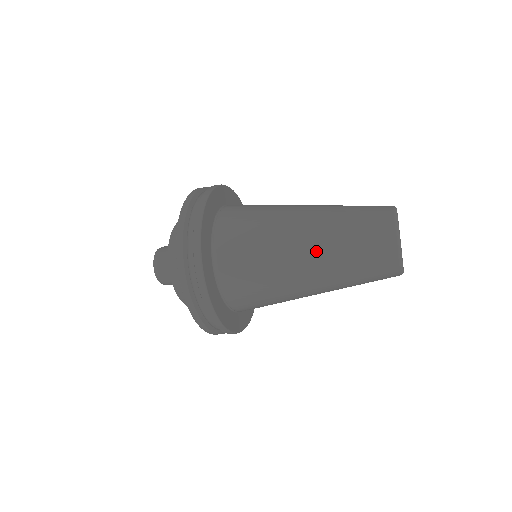
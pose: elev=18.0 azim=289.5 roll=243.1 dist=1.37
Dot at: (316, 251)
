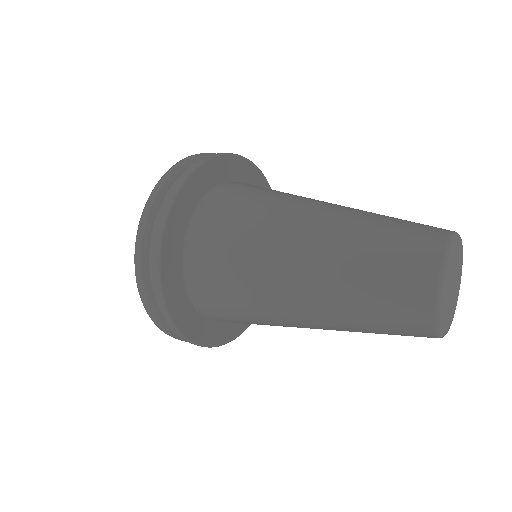
Dot at: occluded
